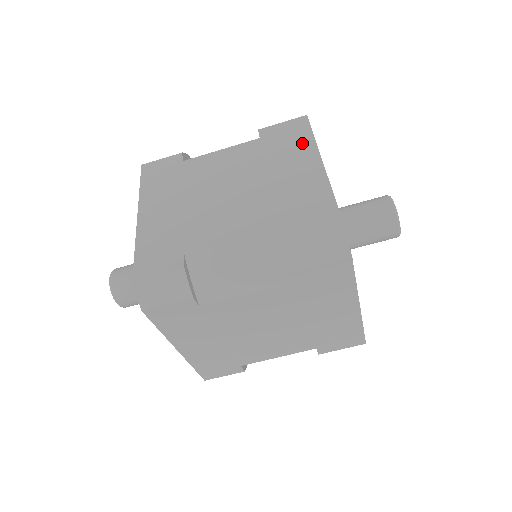
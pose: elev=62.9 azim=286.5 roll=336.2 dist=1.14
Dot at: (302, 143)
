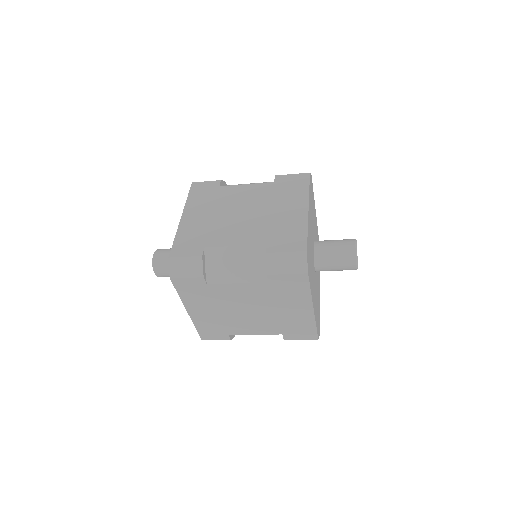
Dot at: (301, 294)
